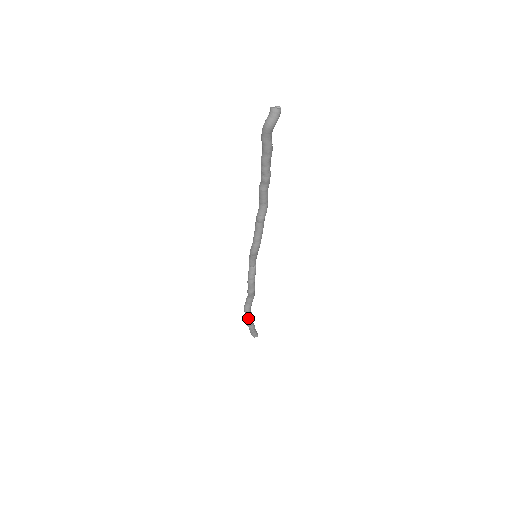
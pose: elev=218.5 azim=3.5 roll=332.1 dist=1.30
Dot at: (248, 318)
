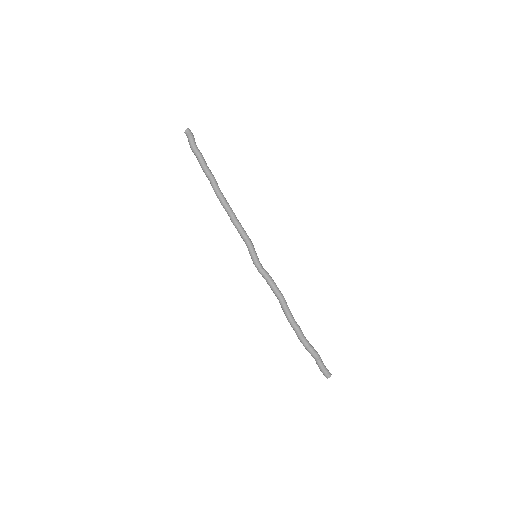
Dot at: (306, 341)
